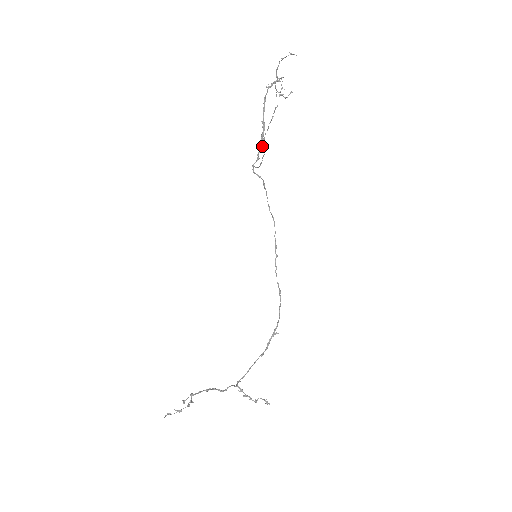
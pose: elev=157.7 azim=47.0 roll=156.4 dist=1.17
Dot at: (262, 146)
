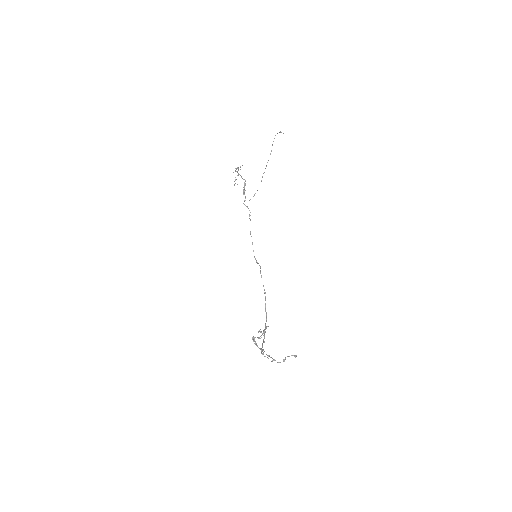
Dot at: (244, 193)
